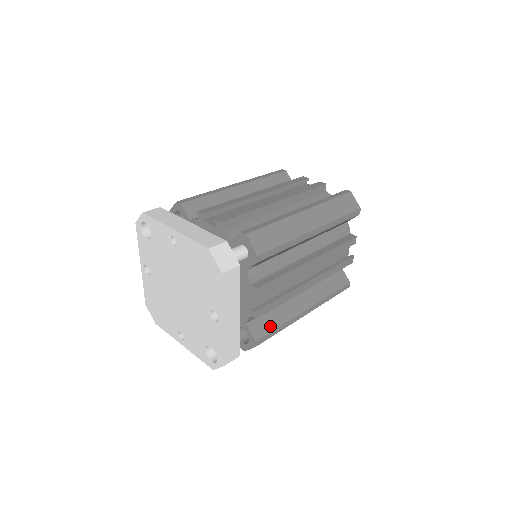
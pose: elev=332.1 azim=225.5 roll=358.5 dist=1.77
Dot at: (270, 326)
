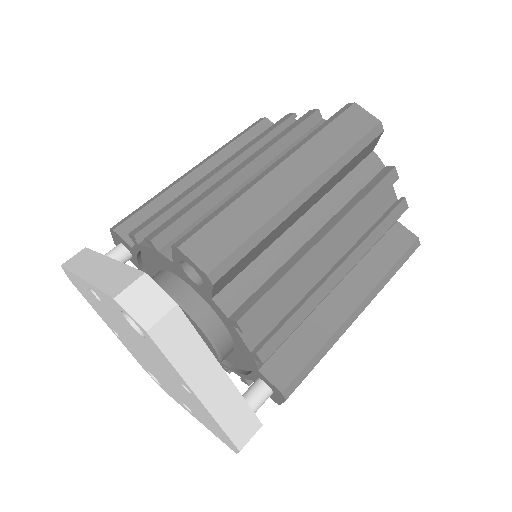
Dot at: occluded
